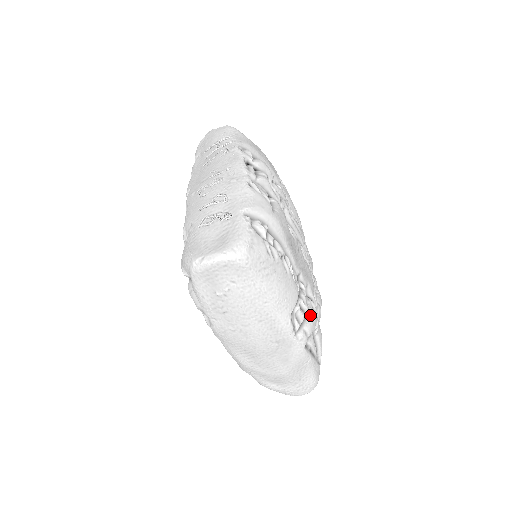
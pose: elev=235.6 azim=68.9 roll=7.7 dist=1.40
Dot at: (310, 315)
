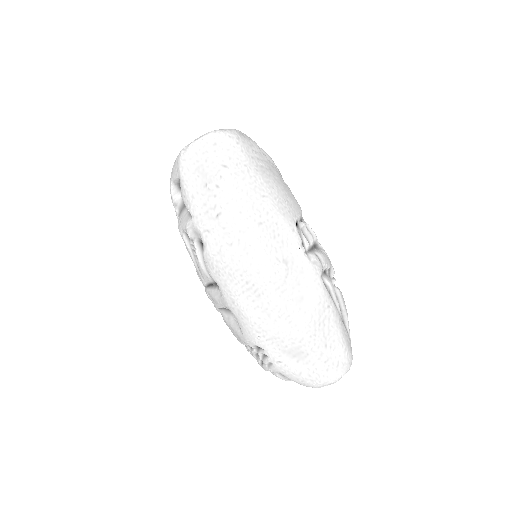
Dot at: (321, 249)
